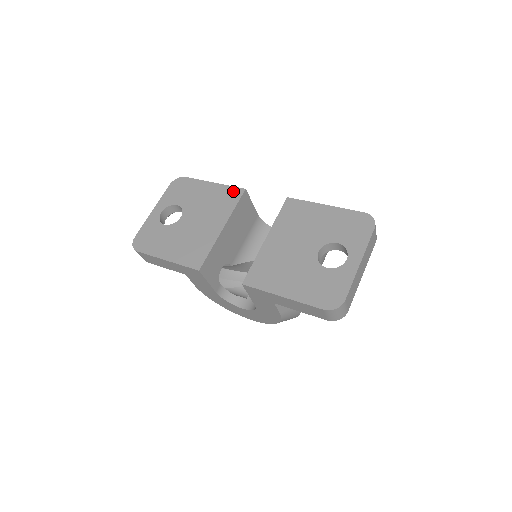
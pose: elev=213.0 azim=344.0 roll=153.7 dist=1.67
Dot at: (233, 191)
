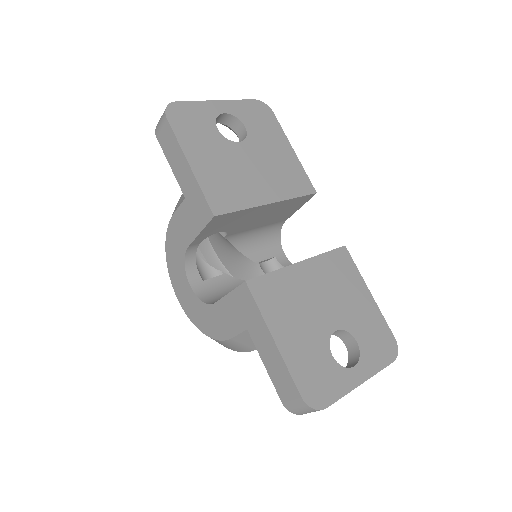
Dot at: (305, 181)
